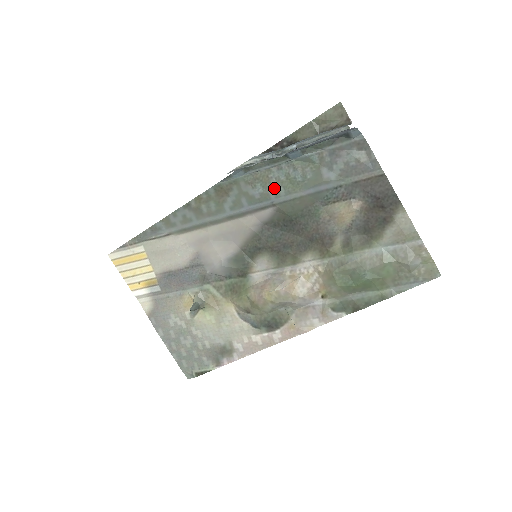
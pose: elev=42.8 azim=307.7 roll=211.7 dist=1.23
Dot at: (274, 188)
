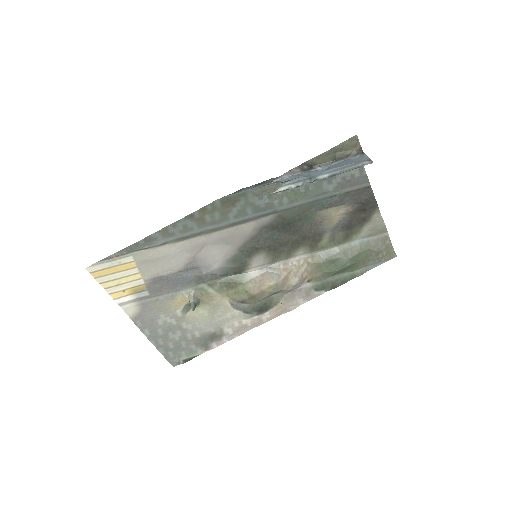
Dot at: (279, 198)
